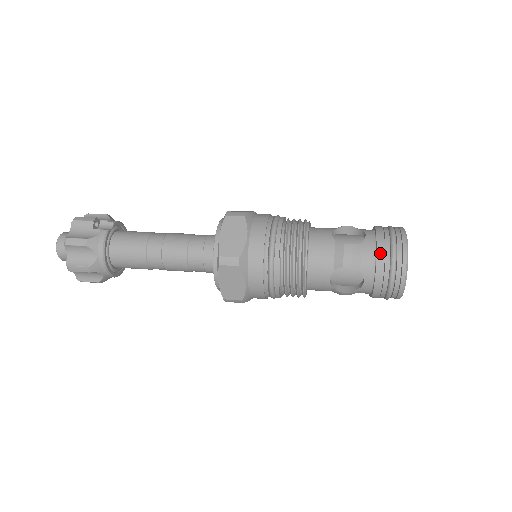
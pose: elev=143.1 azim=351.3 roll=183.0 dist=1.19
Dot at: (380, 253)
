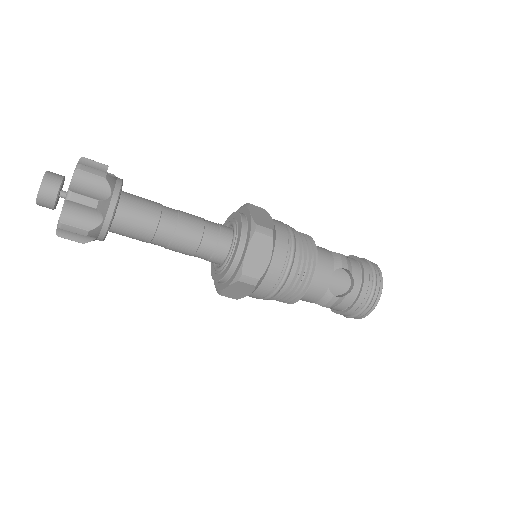
Dot at: (365, 265)
